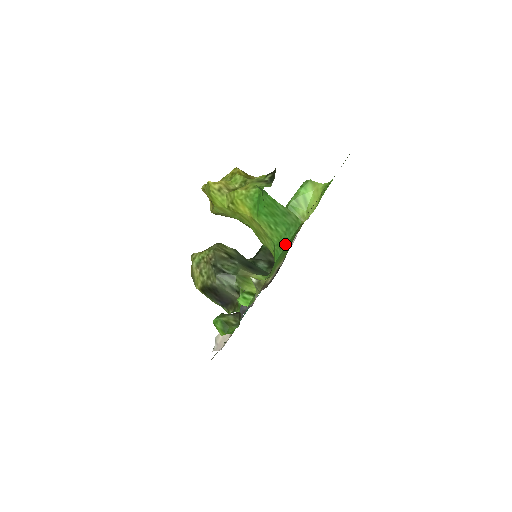
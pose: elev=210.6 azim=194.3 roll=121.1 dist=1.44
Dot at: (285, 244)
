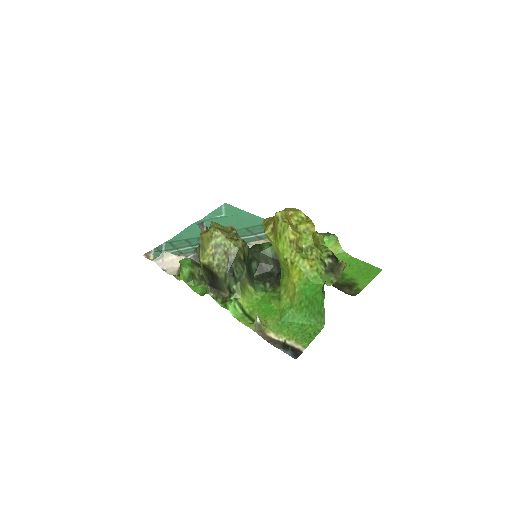
Dot at: (299, 321)
